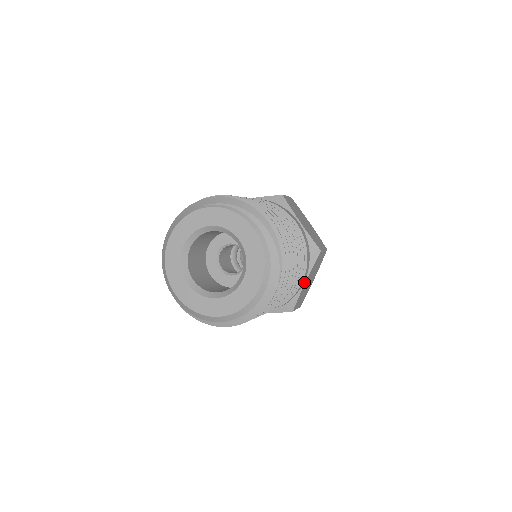
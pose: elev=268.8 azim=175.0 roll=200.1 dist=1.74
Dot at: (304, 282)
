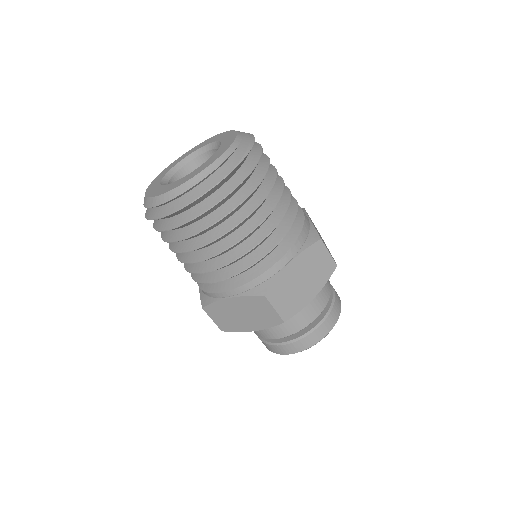
Dot at: (289, 261)
